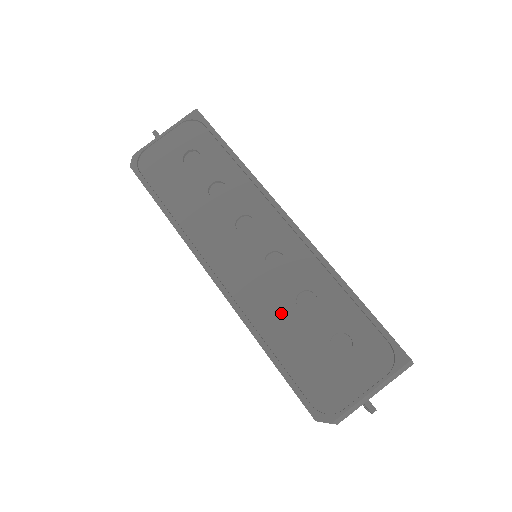
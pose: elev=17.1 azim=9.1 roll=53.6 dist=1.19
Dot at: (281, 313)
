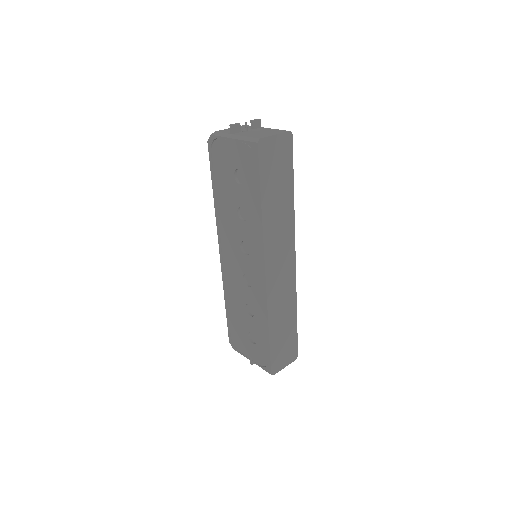
Dot at: (238, 301)
